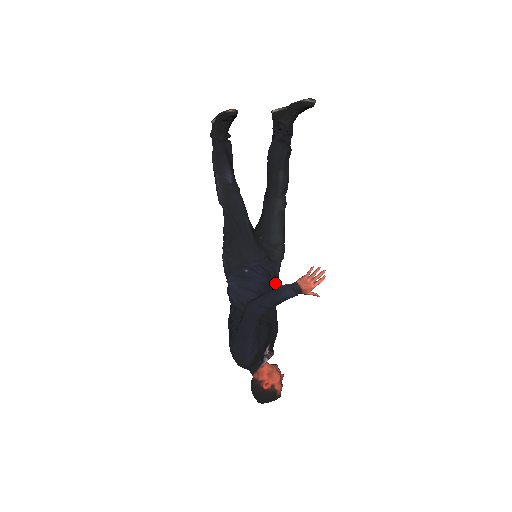
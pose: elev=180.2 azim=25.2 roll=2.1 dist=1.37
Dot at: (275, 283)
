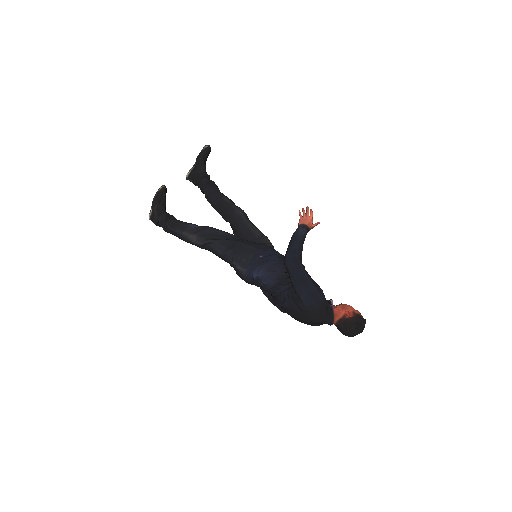
Dot at: occluded
